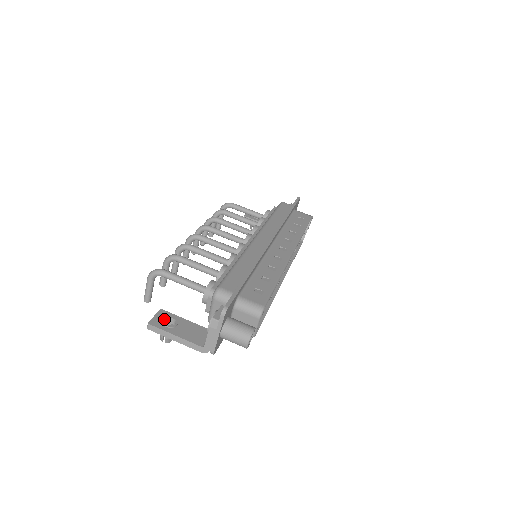
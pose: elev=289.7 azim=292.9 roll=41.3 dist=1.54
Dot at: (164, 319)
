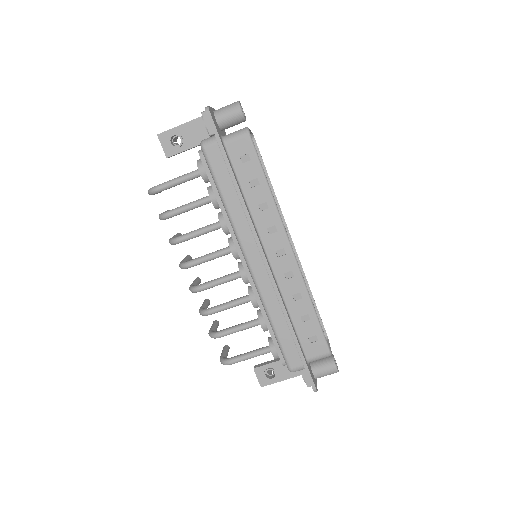
Dot at: (265, 377)
